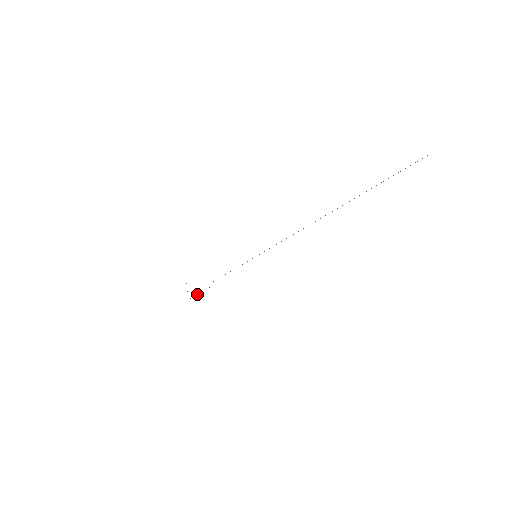
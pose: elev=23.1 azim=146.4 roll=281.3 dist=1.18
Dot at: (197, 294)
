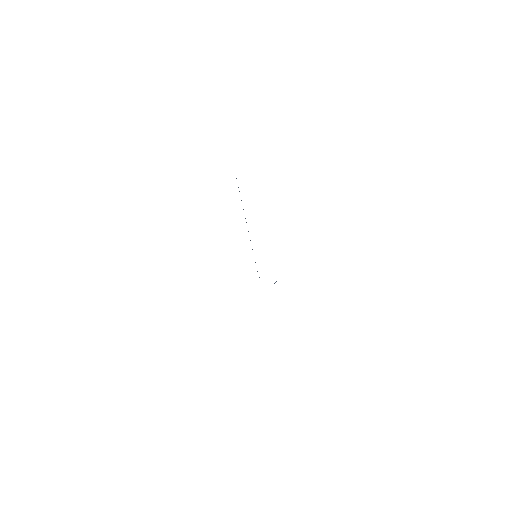
Dot at: occluded
